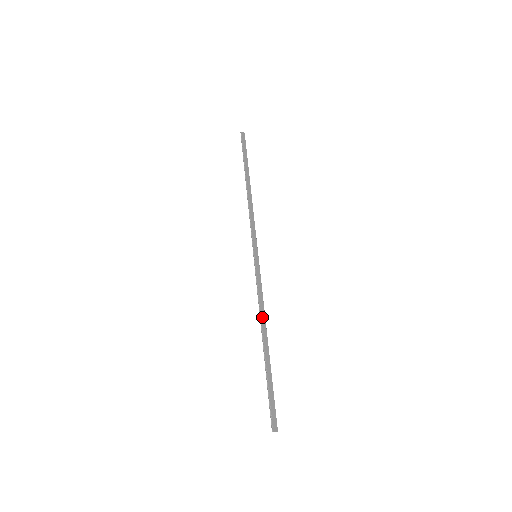
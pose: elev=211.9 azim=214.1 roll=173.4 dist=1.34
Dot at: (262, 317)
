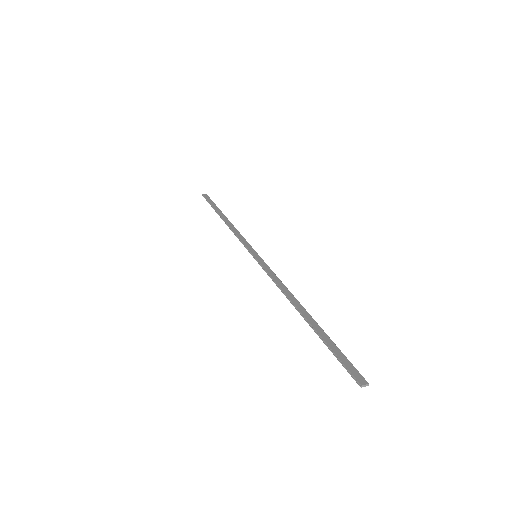
Dot at: (287, 294)
